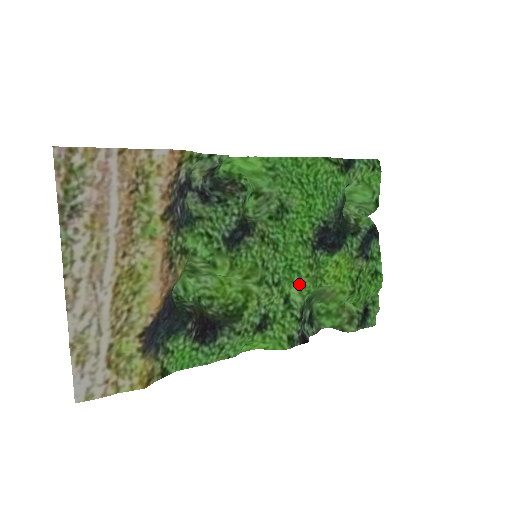
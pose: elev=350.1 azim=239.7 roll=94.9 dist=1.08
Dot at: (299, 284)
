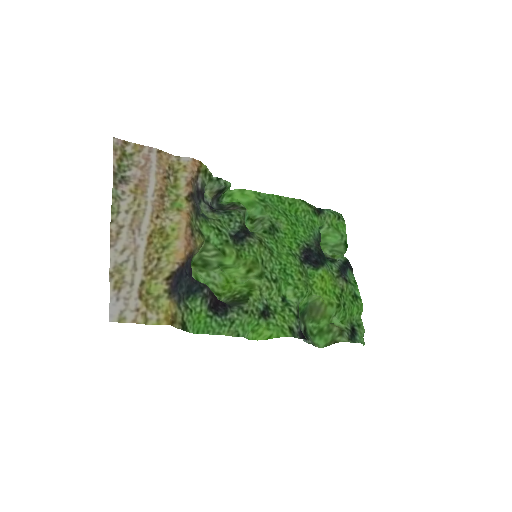
Dot at: (293, 285)
